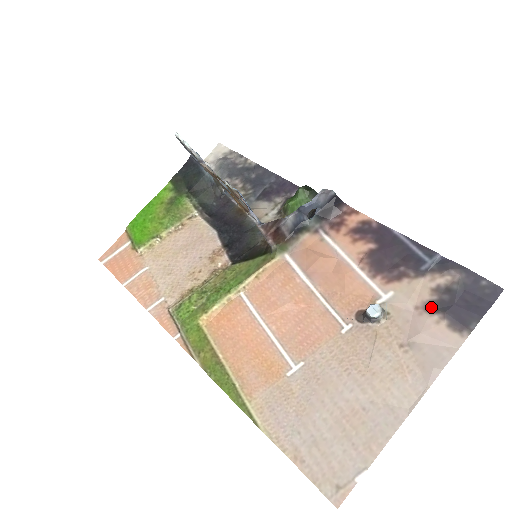
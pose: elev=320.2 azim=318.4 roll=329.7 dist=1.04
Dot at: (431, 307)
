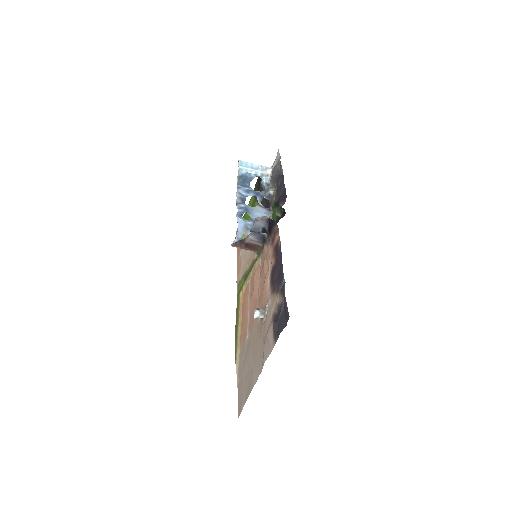
Dot at: (274, 318)
